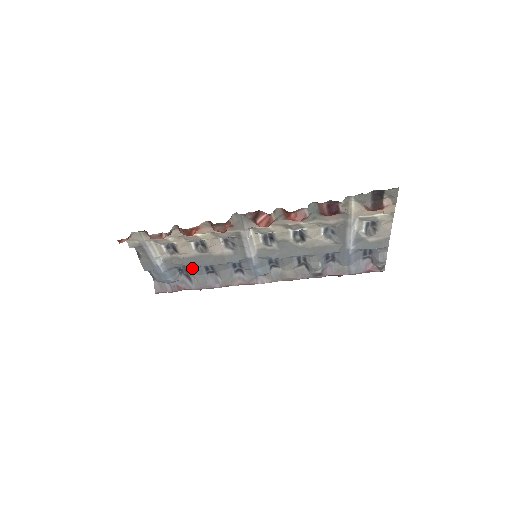
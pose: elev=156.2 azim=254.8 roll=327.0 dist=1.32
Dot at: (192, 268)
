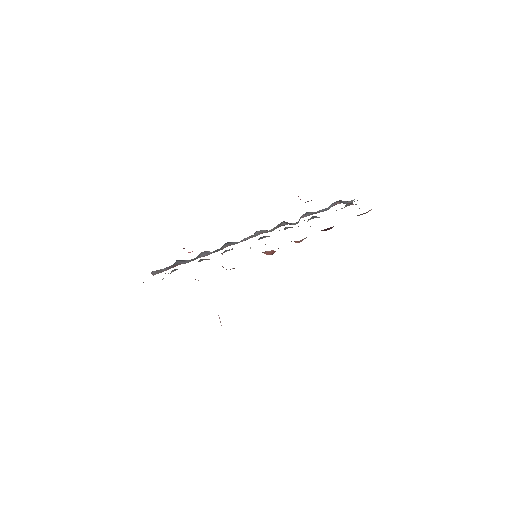
Dot at: occluded
